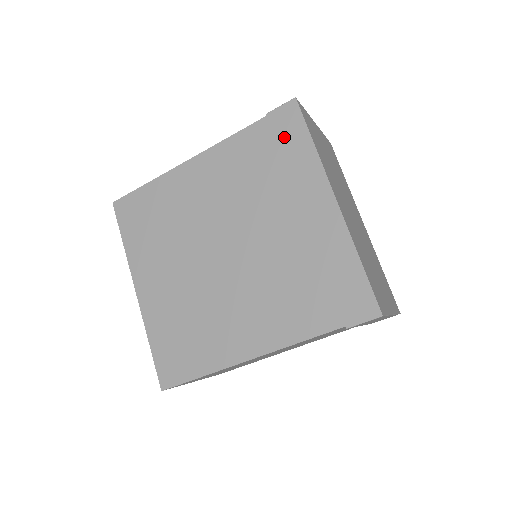
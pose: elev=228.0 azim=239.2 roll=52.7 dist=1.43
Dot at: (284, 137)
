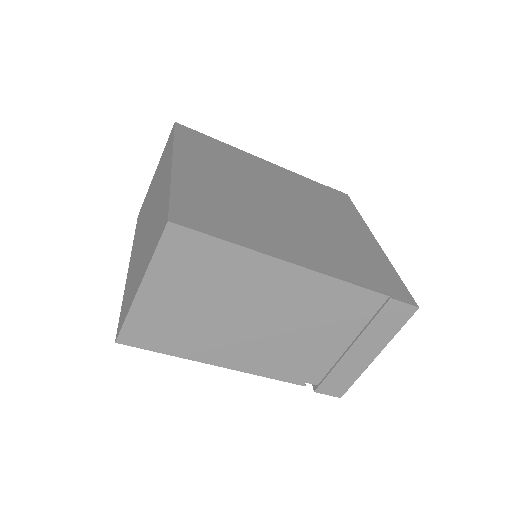
Dot at: (339, 199)
